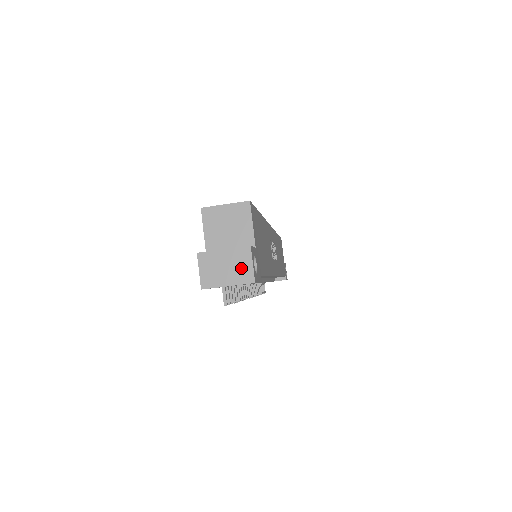
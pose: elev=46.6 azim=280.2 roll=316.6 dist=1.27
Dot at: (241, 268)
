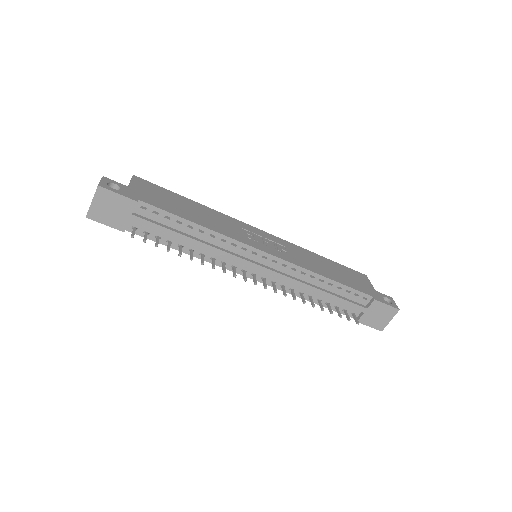
Dot at: occluded
